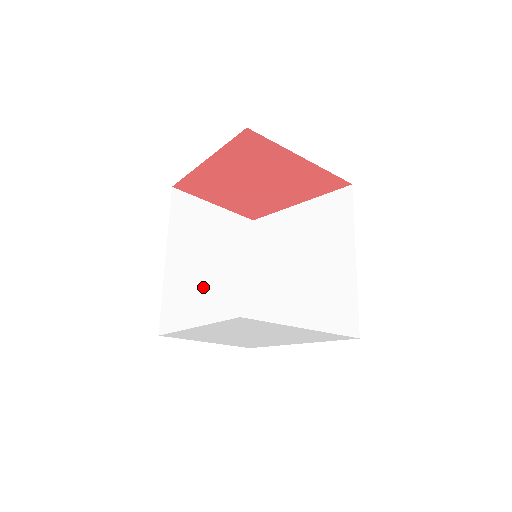
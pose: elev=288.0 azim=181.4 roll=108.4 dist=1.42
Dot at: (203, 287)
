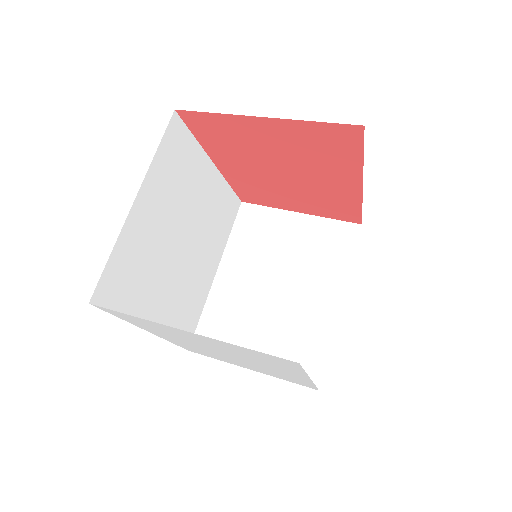
Dot at: (259, 305)
